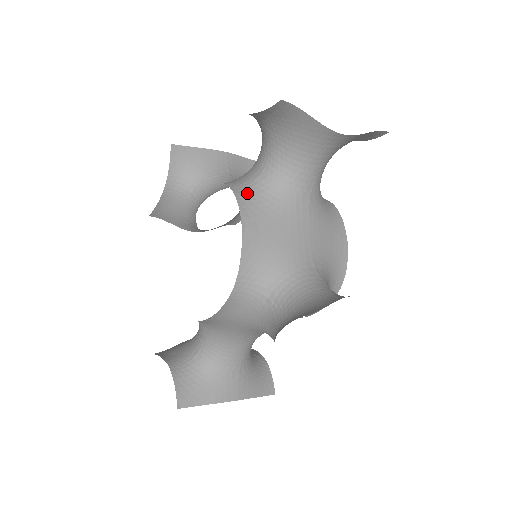
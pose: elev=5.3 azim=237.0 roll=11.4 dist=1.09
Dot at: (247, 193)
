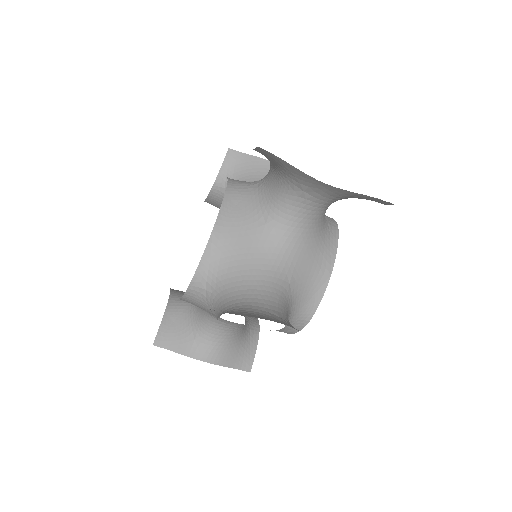
Dot at: occluded
